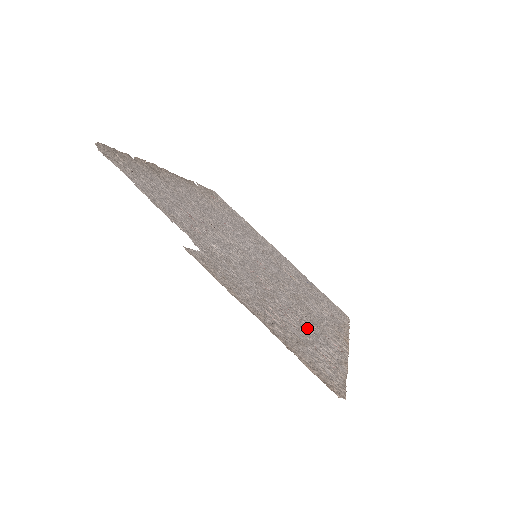
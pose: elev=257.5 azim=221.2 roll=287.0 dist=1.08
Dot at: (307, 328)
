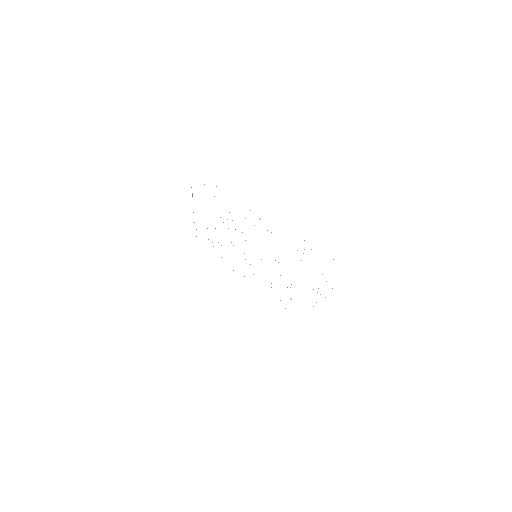
Dot at: occluded
